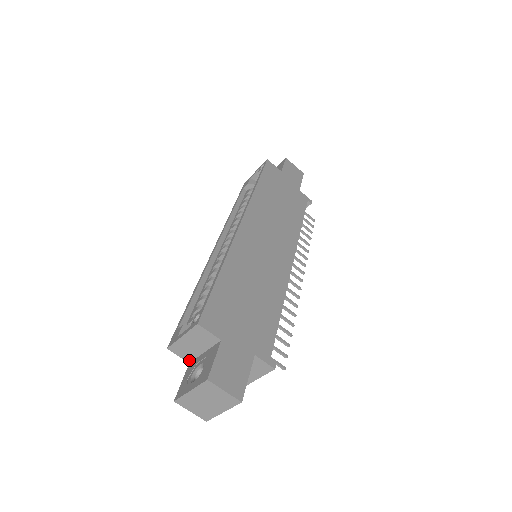
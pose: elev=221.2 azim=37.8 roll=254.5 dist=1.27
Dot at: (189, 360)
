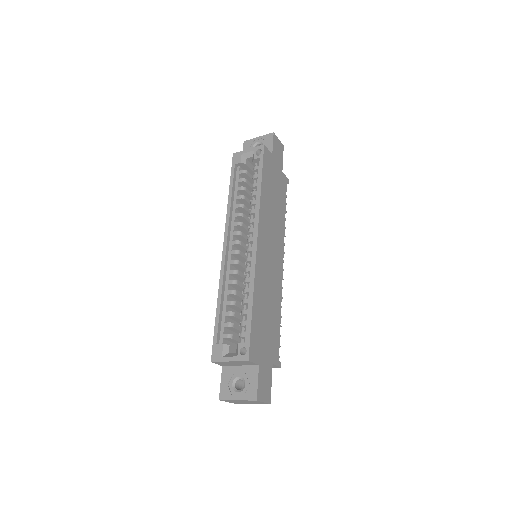
Dot at: (224, 365)
